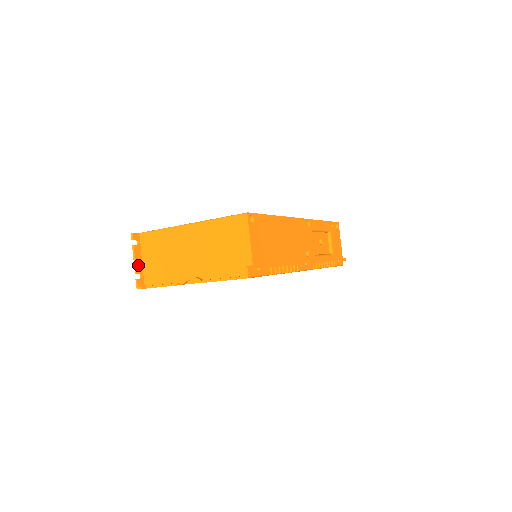
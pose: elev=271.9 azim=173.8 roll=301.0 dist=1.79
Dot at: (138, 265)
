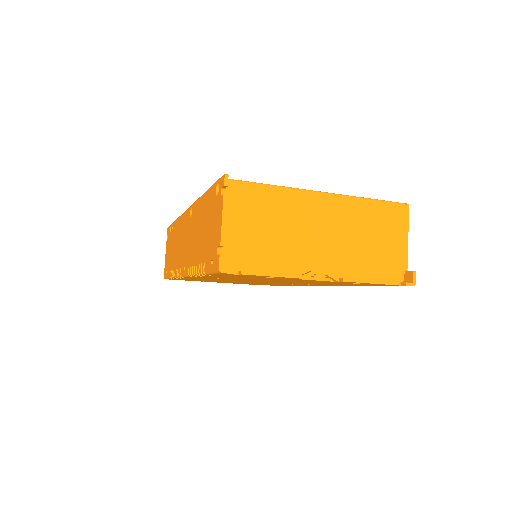
Dot at: (223, 231)
